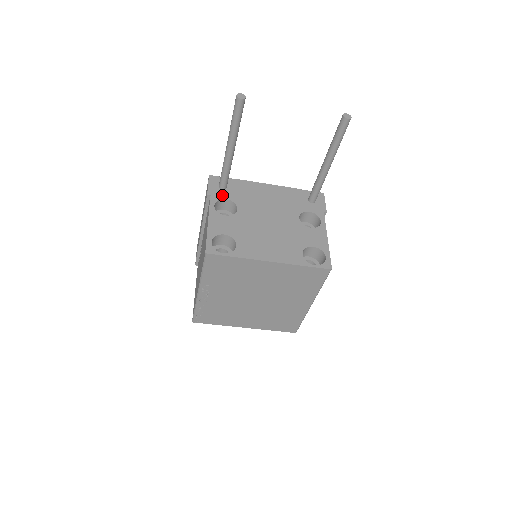
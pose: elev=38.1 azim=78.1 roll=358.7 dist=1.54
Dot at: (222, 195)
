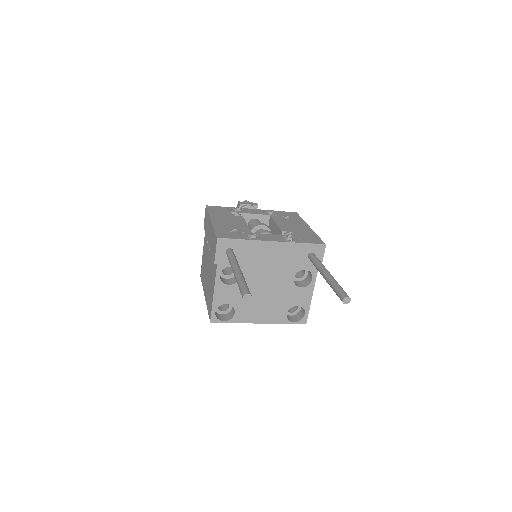
Dot at: (228, 262)
